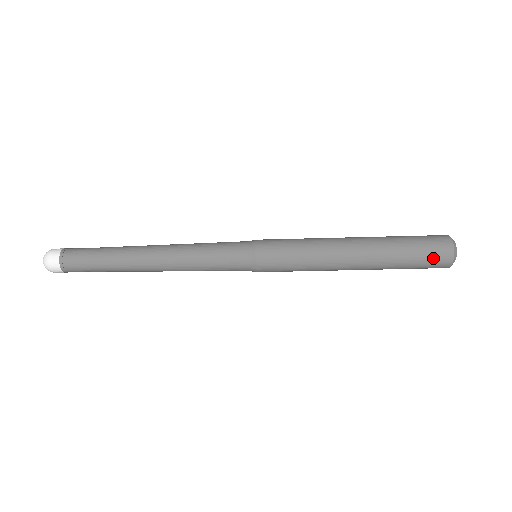
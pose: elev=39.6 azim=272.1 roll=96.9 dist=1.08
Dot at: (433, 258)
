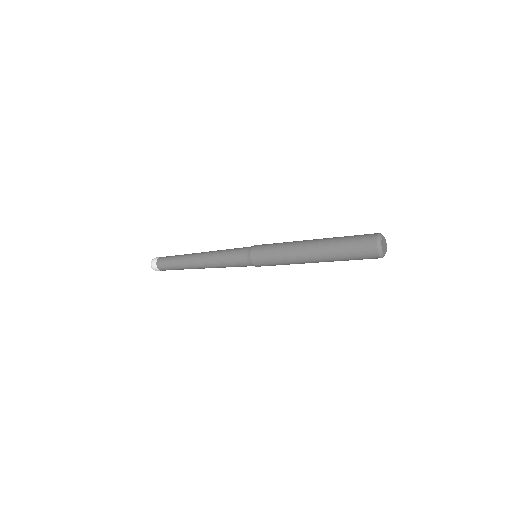
Dot at: occluded
